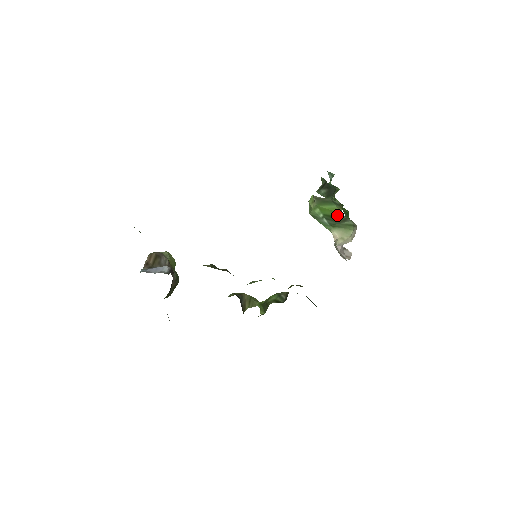
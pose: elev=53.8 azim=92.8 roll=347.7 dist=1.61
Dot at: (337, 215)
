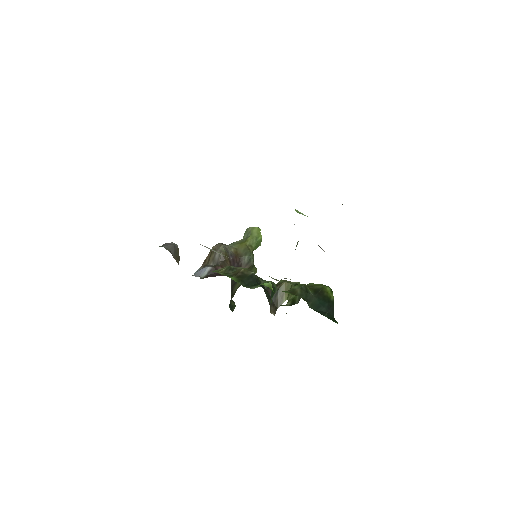
Dot at: occluded
